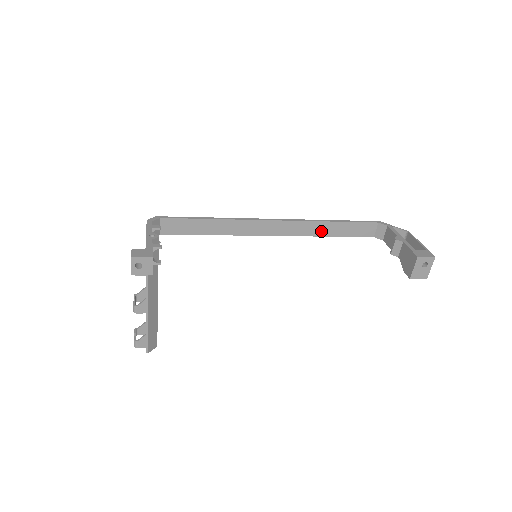
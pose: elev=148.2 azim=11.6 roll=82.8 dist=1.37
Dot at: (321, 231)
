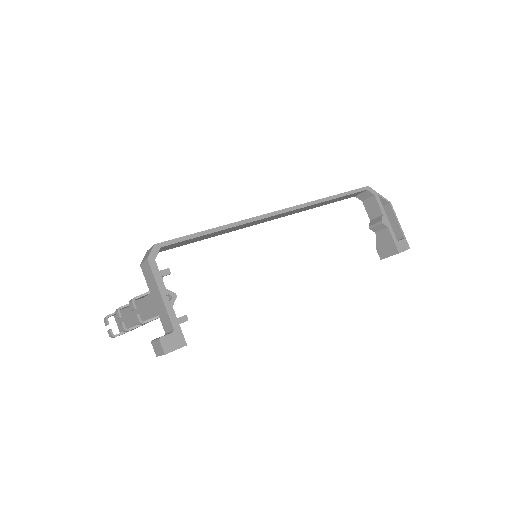
Dot at: (316, 206)
